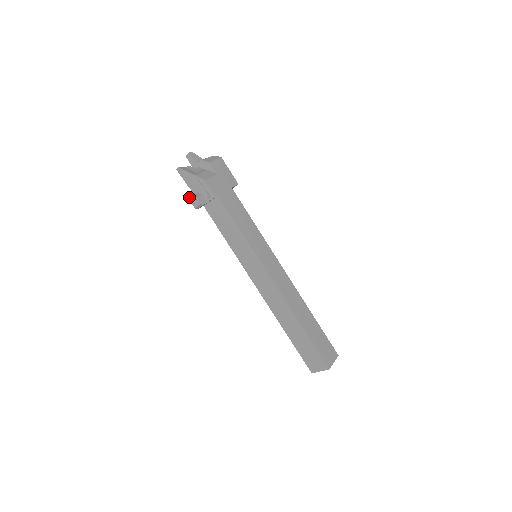
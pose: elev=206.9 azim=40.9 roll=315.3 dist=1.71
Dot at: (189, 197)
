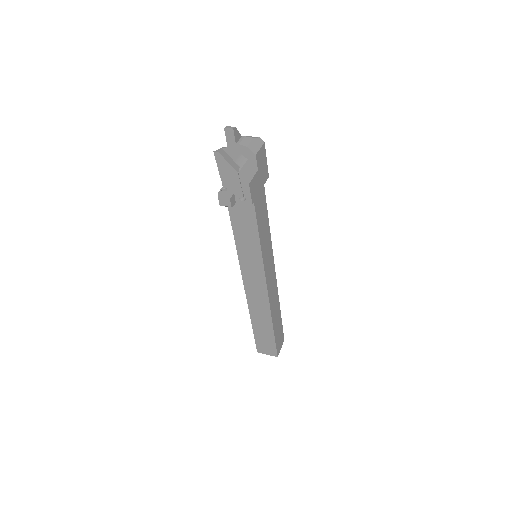
Dot at: (219, 192)
